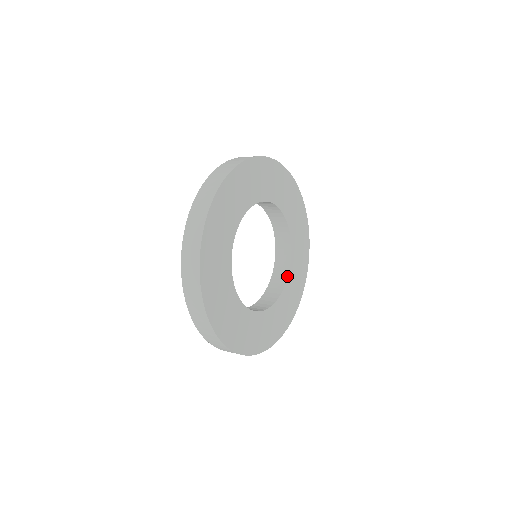
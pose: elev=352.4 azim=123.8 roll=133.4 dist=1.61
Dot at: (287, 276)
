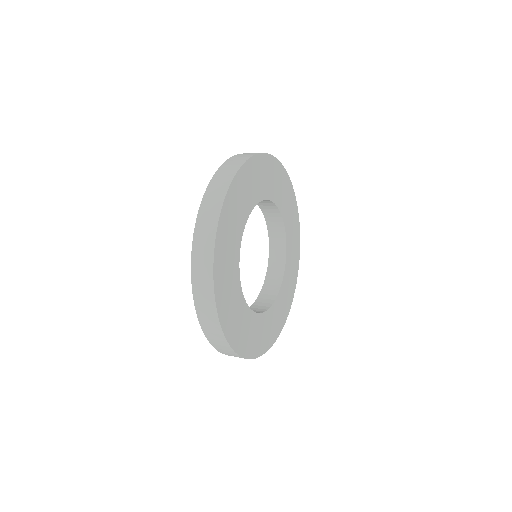
Dot at: (279, 288)
